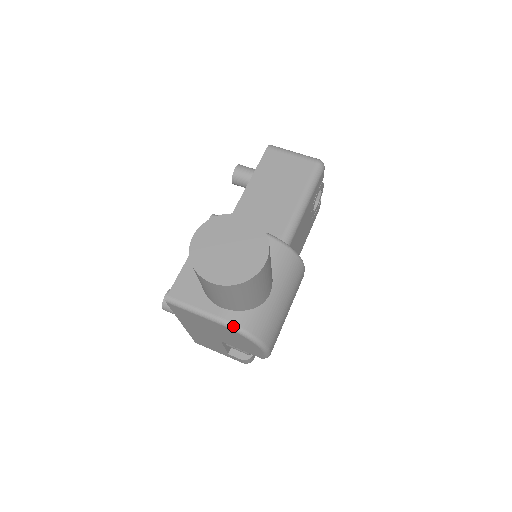
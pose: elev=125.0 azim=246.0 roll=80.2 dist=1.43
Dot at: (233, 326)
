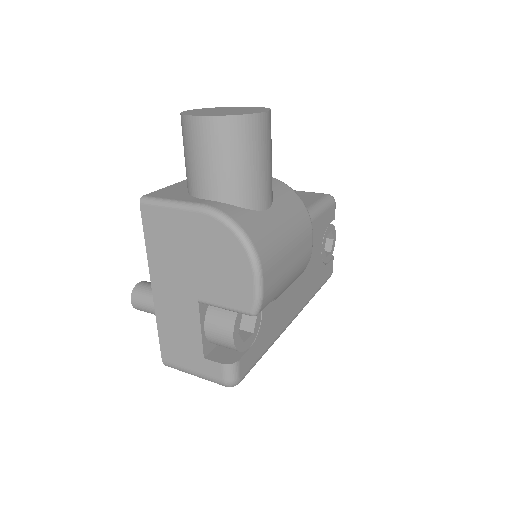
Dot at: (217, 211)
